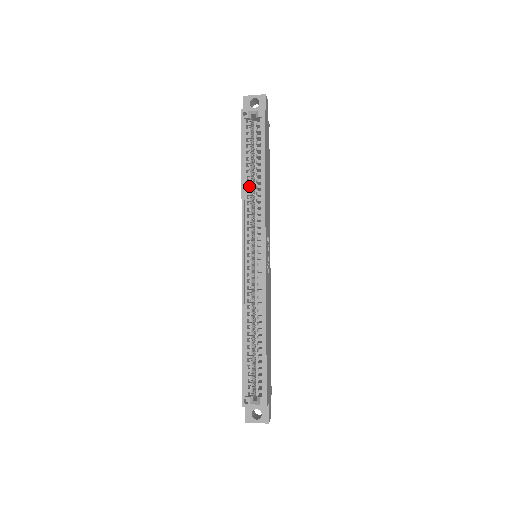
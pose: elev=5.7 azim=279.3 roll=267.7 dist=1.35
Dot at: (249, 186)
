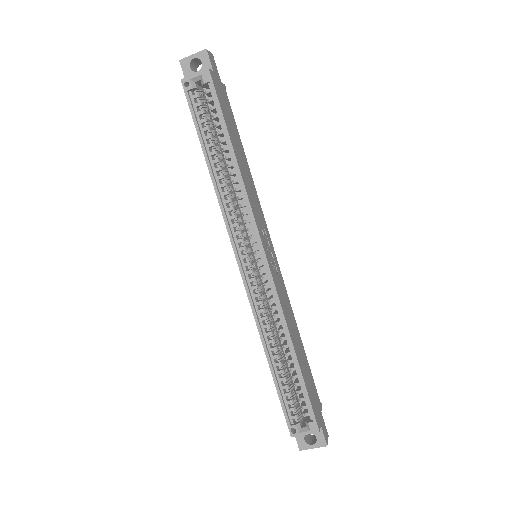
Dot at: (220, 175)
